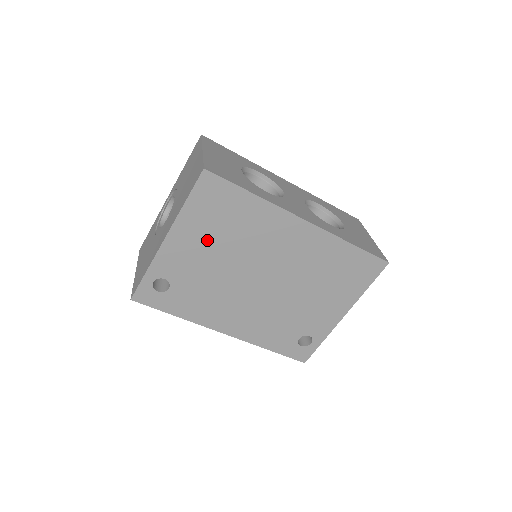
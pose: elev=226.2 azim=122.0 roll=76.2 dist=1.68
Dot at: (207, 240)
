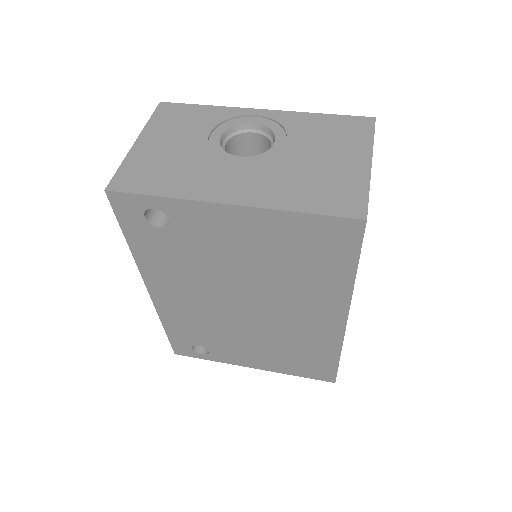
Dot at: (260, 248)
